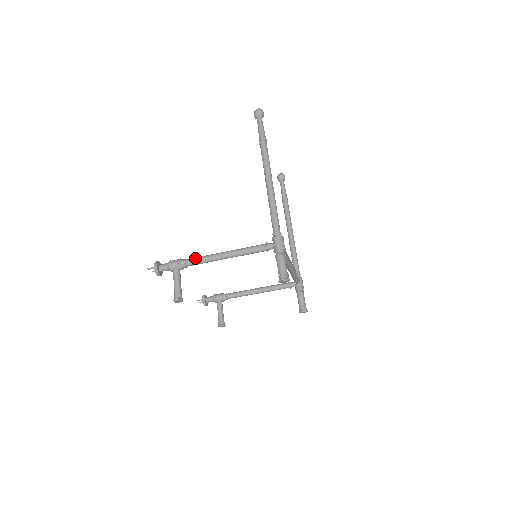
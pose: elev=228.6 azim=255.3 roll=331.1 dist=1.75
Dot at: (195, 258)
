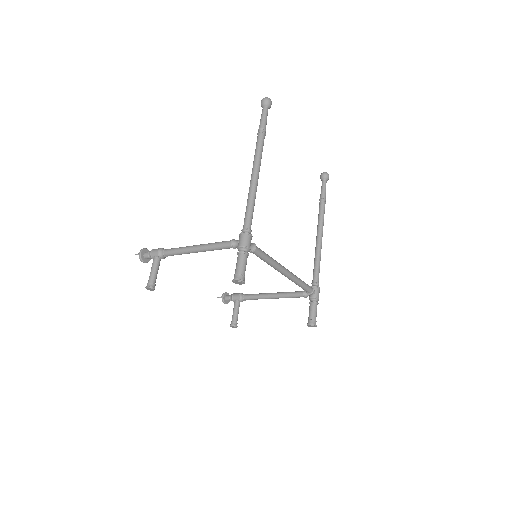
Dot at: (172, 248)
